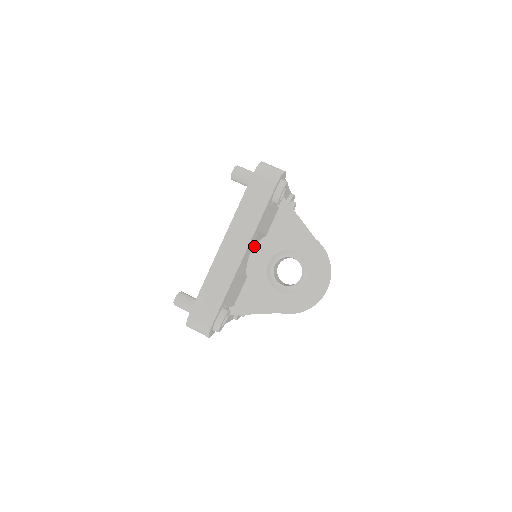
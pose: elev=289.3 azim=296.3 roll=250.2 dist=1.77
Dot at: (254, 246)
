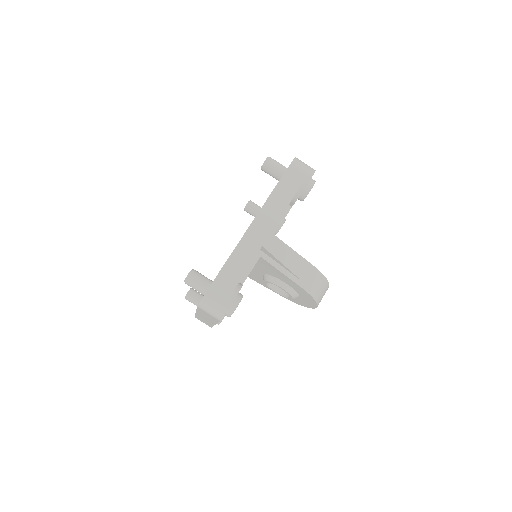
Dot at: occluded
